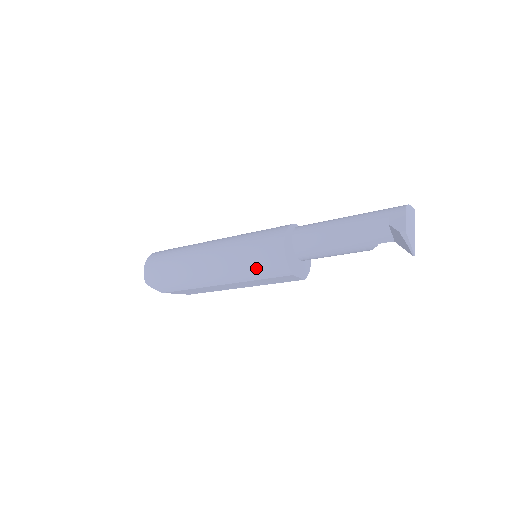
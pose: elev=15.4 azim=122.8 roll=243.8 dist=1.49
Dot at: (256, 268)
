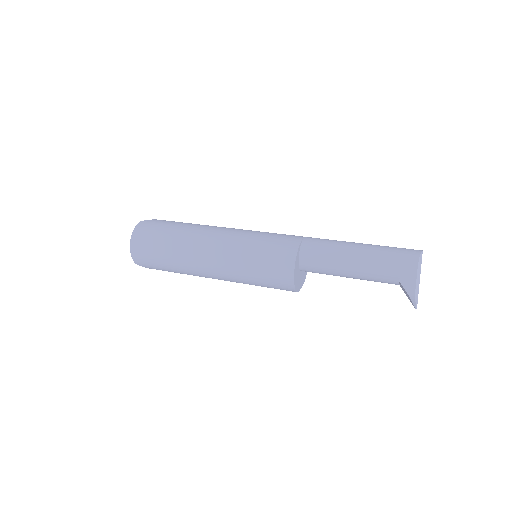
Dot at: (262, 285)
